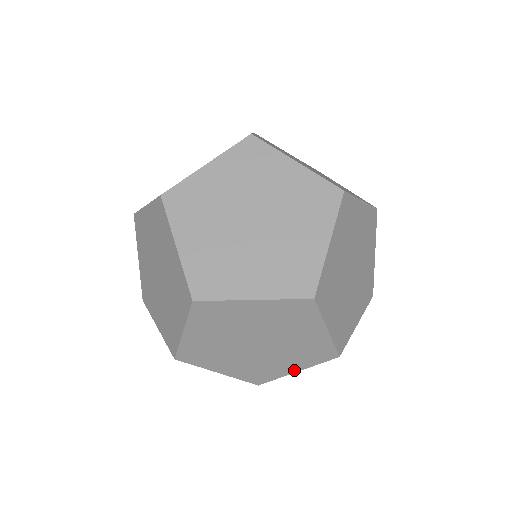
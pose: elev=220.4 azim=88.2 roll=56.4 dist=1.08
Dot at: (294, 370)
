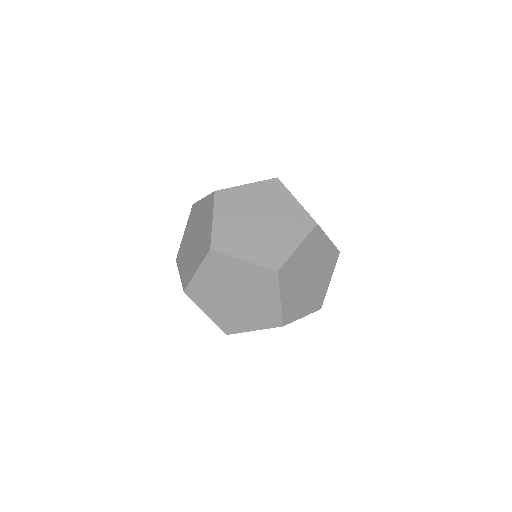
Dot at: occluded
